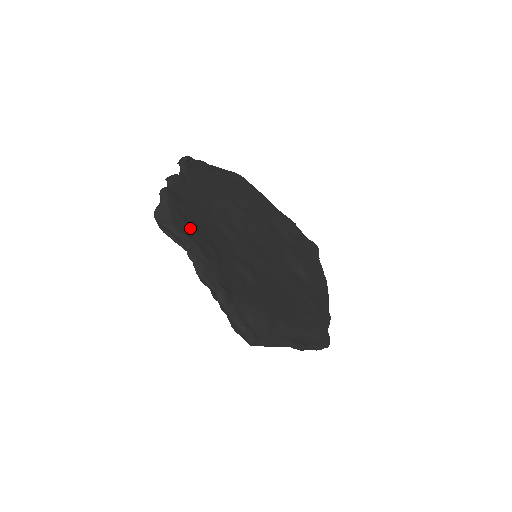
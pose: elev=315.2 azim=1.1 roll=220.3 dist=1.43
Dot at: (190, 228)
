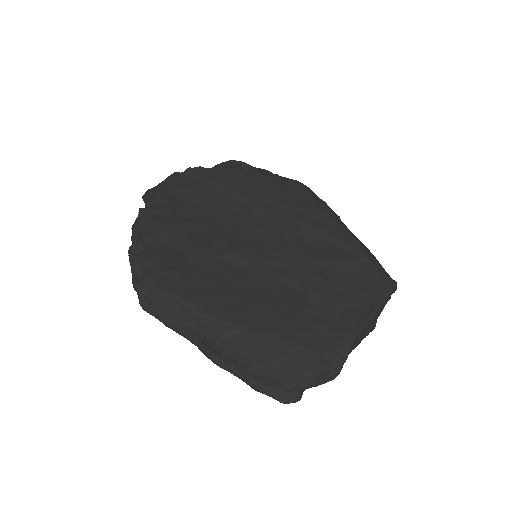
Dot at: (162, 197)
